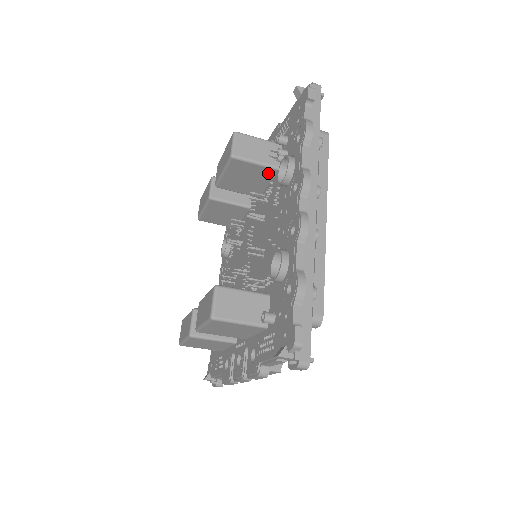
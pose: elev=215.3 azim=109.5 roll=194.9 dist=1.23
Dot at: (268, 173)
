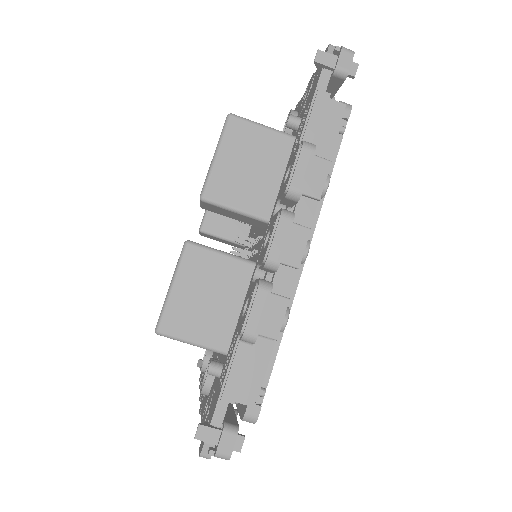
Dot at: occluded
